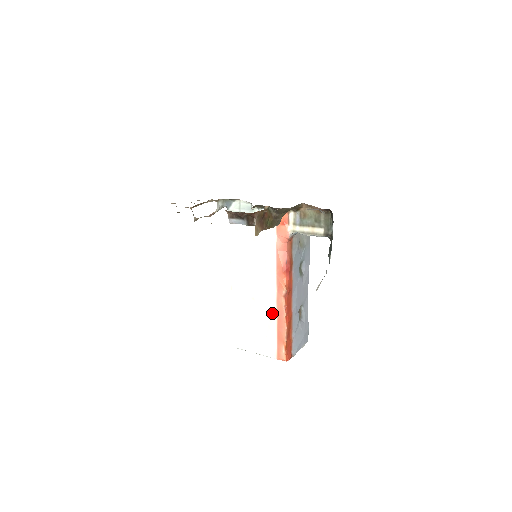
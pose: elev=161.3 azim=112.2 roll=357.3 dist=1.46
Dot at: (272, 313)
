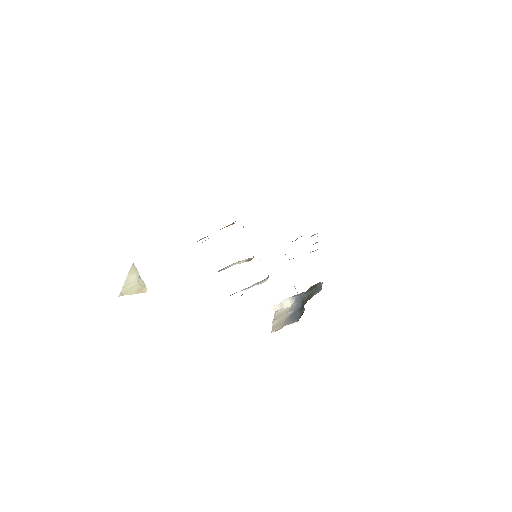
Dot at: occluded
